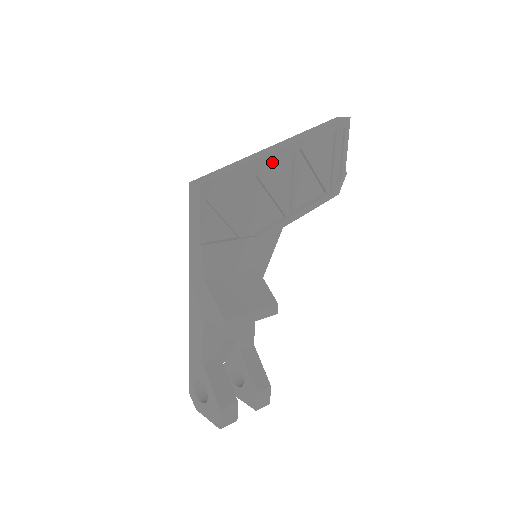
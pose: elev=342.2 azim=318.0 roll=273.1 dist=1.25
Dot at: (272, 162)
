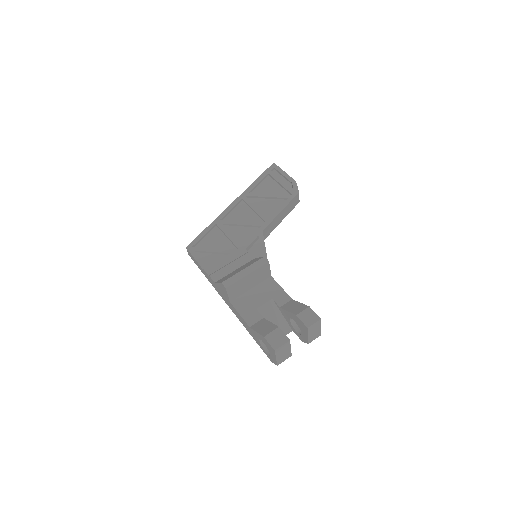
Dot at: (231, 213)
